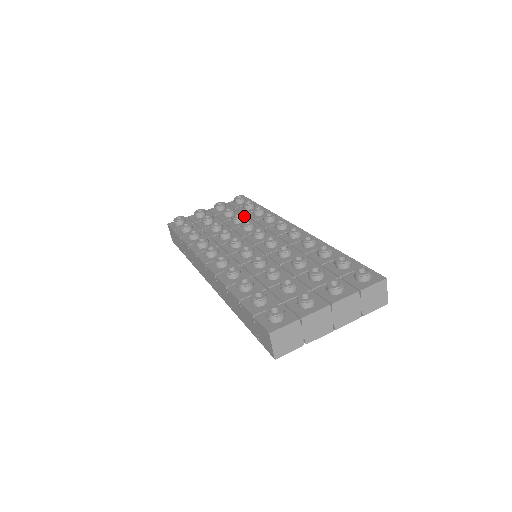
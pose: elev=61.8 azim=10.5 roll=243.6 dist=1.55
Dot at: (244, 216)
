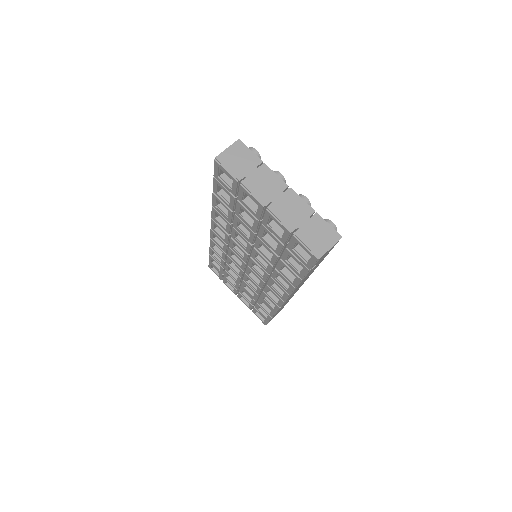
Dot at: occluded
